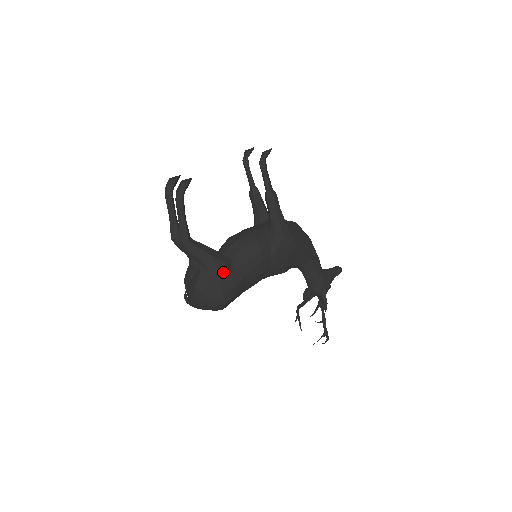
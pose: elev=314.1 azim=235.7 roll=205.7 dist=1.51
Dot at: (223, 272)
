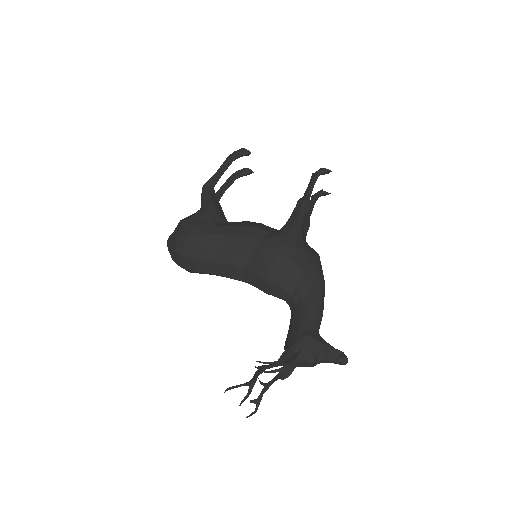
Dot at: (208, 216)
